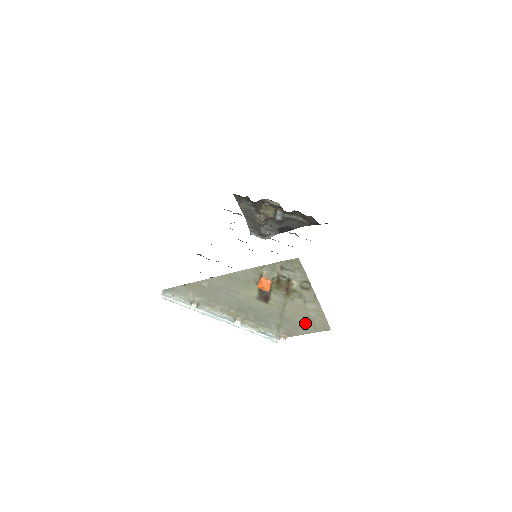
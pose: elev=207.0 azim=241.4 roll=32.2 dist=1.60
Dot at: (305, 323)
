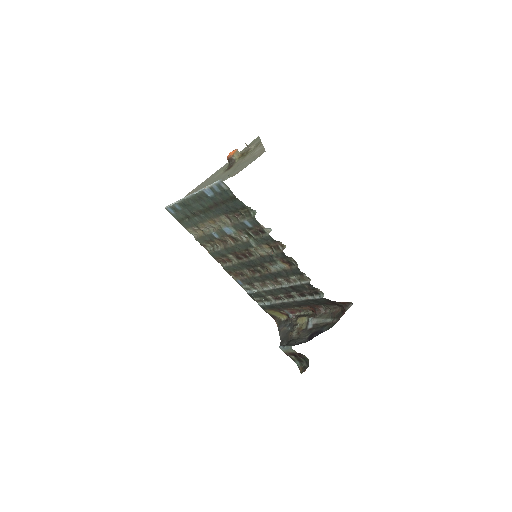
Dot at: (249, 161)
